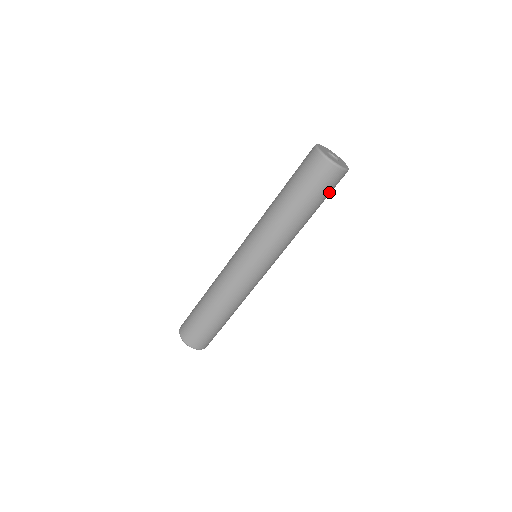
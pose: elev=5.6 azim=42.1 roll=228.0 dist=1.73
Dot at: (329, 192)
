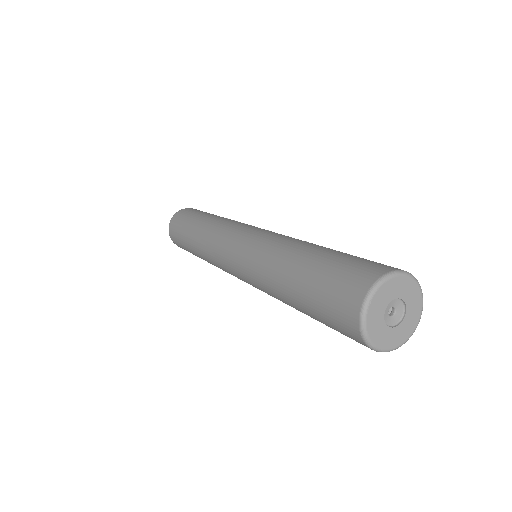
Dot at: occluded
